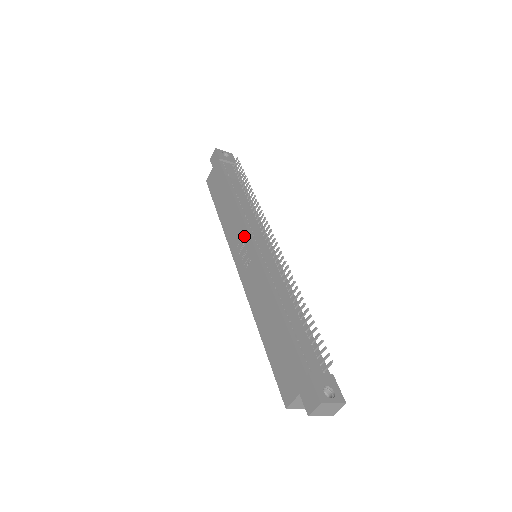
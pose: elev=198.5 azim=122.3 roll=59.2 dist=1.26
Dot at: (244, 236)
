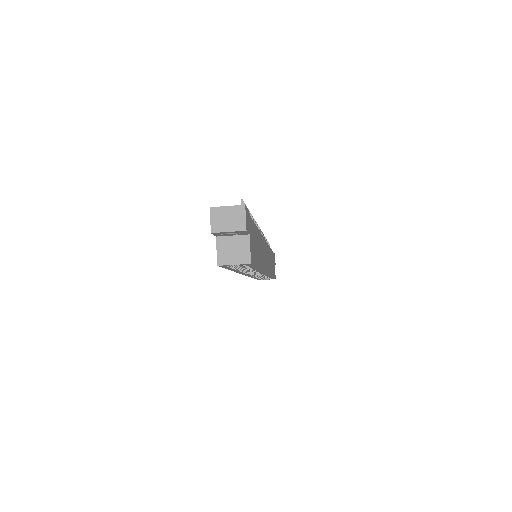
Dot at: occluded
